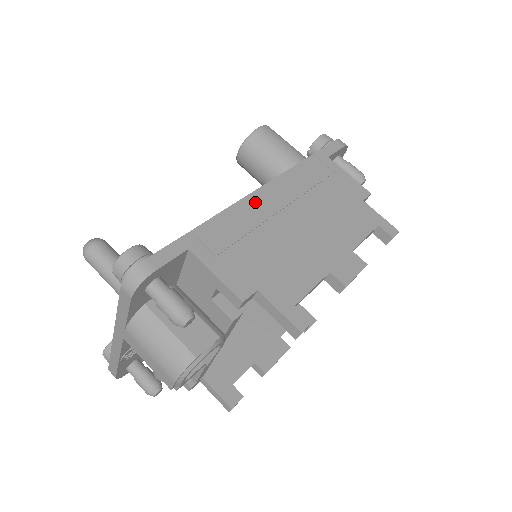
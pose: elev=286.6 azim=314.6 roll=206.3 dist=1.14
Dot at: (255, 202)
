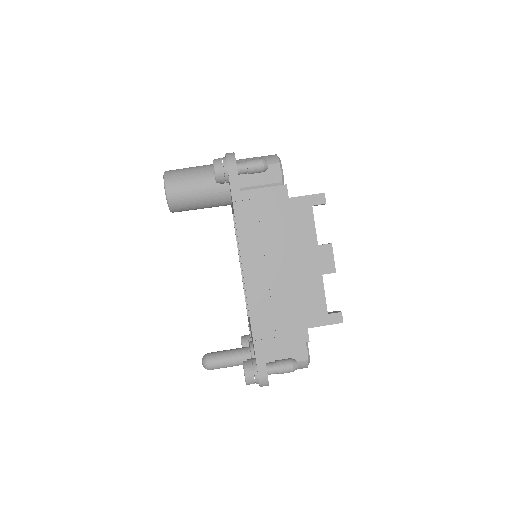
Dot at: (252, 284)
